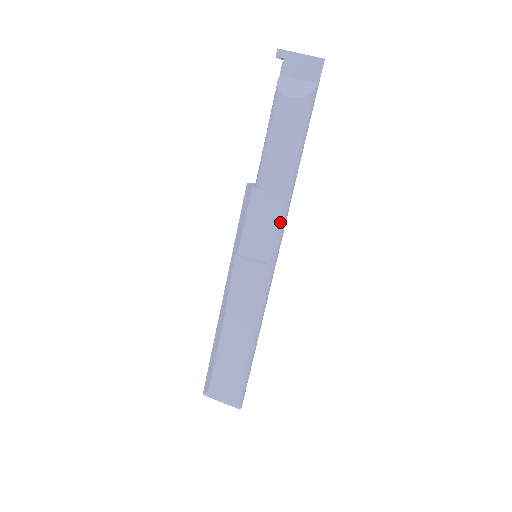
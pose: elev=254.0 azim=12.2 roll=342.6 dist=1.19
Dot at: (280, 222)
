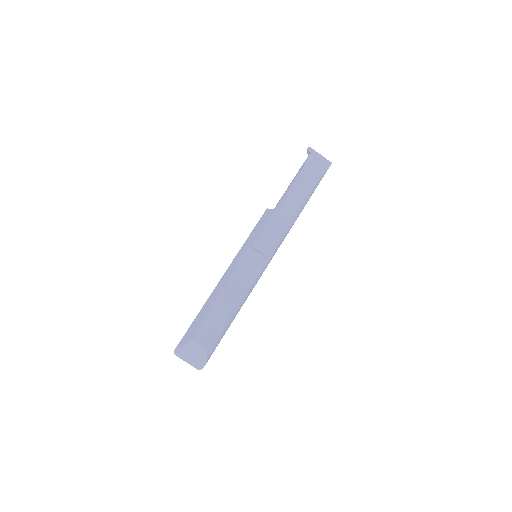
Dot at: (283, 238)
